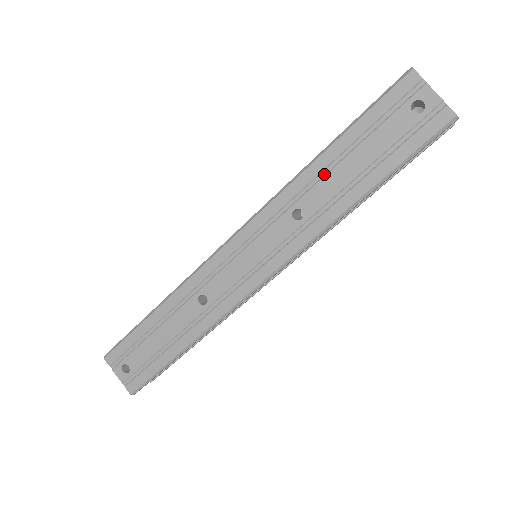
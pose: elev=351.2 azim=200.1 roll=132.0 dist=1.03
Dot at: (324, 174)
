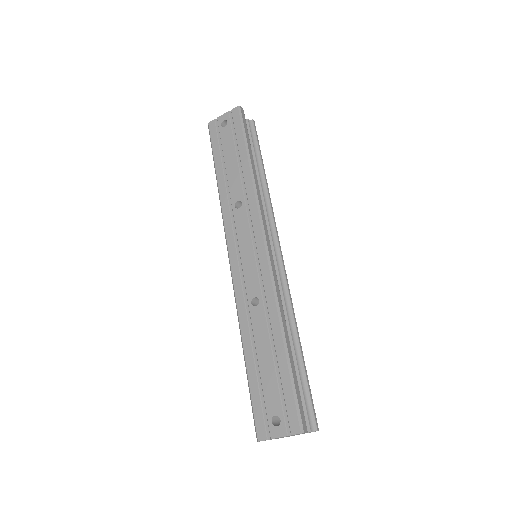
Dot at: (227, 182)
